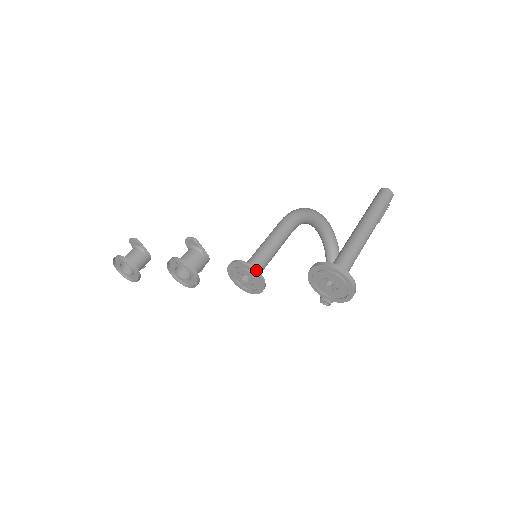
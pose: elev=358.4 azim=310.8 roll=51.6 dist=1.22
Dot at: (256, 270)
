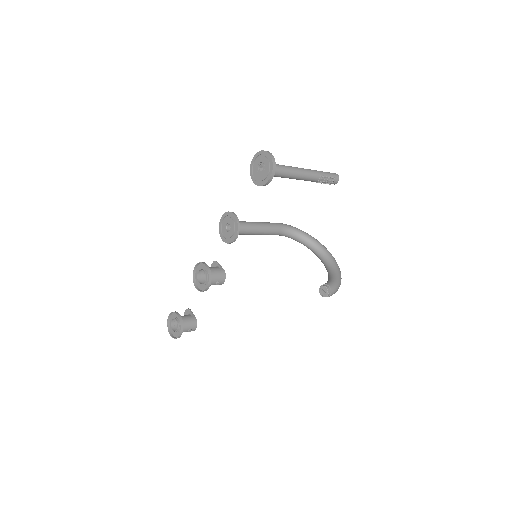
Dot at: (231, 212)
